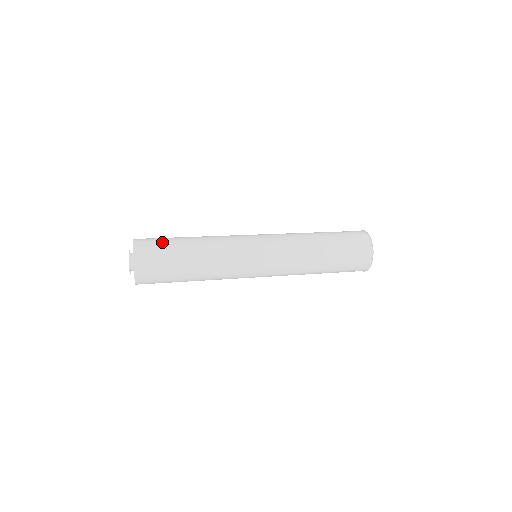
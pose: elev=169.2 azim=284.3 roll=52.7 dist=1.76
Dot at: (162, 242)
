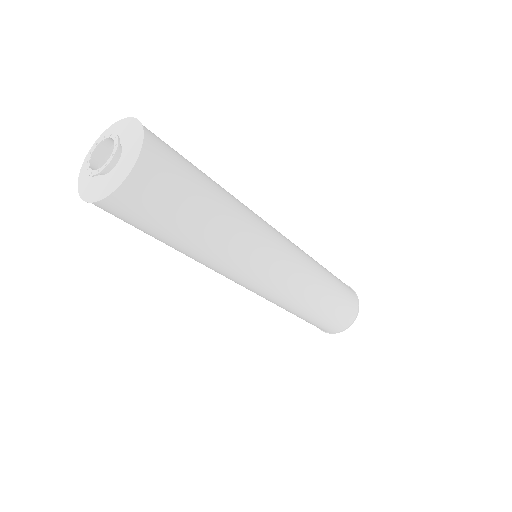
Dot at: (182, 157)
